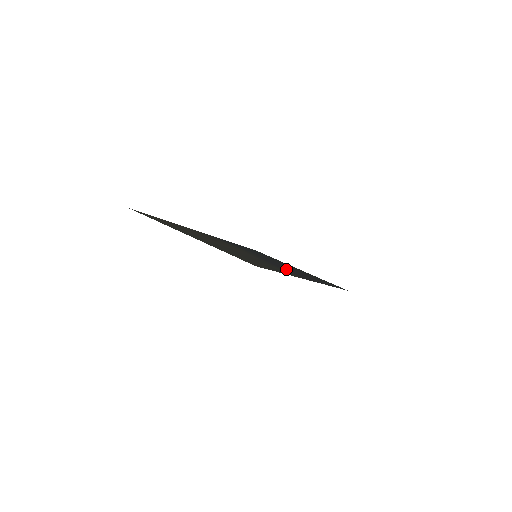
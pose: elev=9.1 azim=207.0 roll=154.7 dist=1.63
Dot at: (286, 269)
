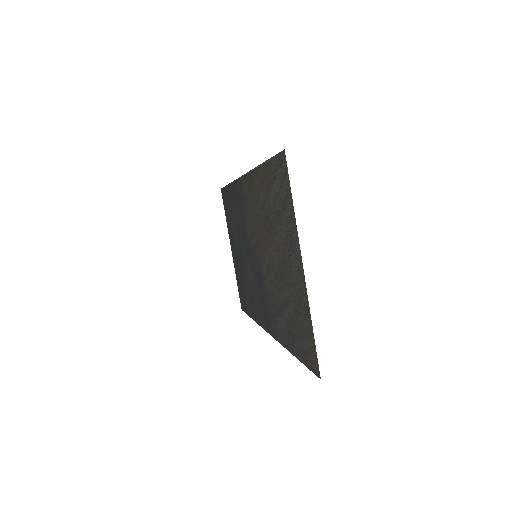
Dot at: (263, 298)
